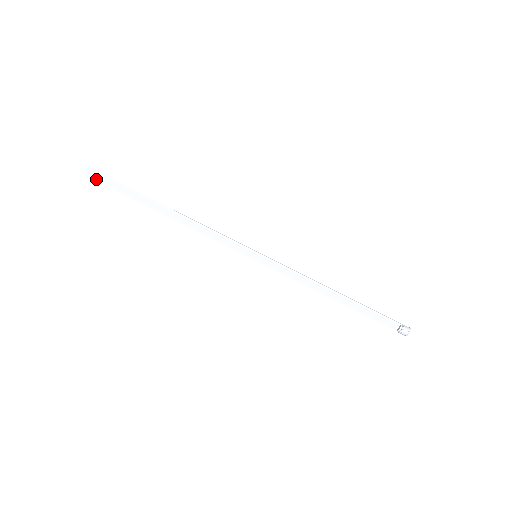
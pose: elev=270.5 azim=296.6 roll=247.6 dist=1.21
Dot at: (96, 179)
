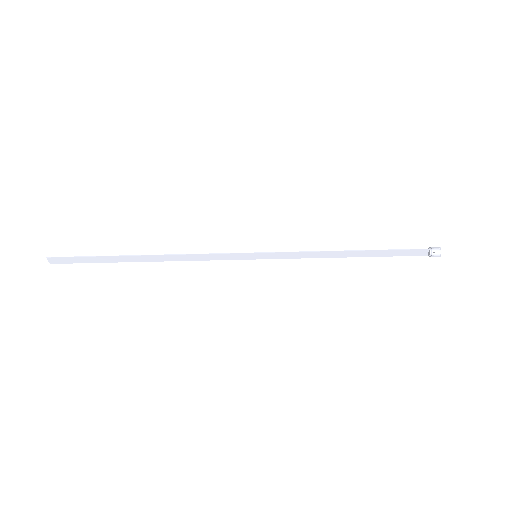
Dot at: (69, 262)
